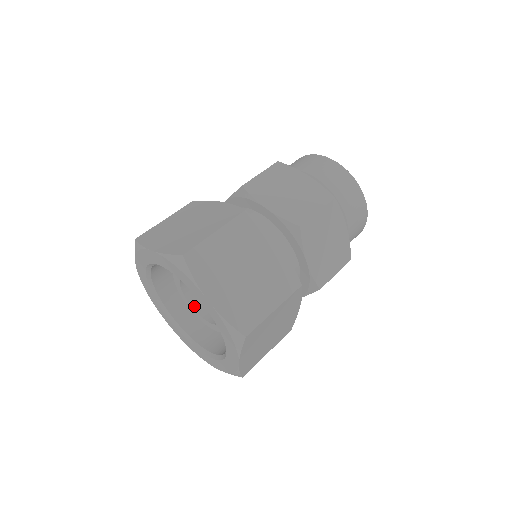
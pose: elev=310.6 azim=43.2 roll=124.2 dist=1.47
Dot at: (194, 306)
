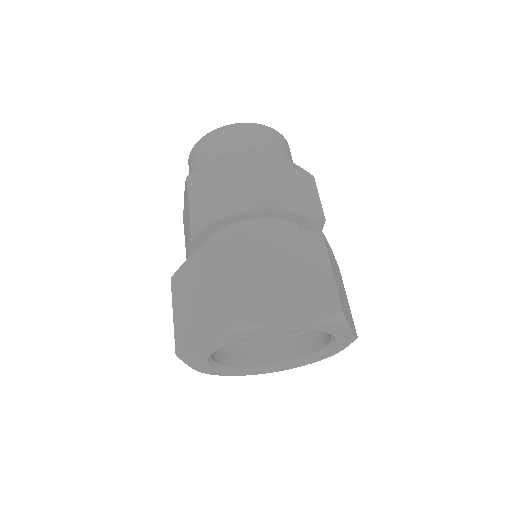
Dot at: occluded
